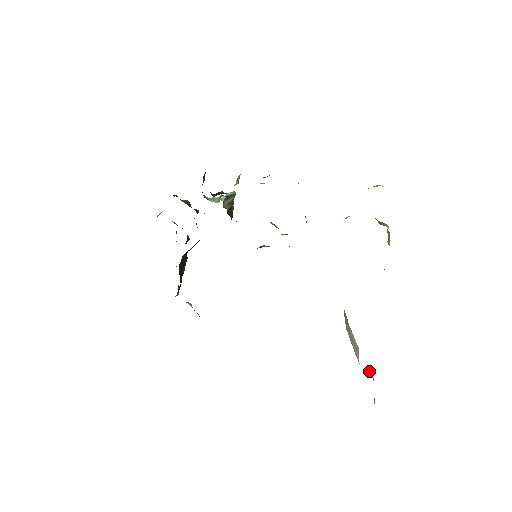
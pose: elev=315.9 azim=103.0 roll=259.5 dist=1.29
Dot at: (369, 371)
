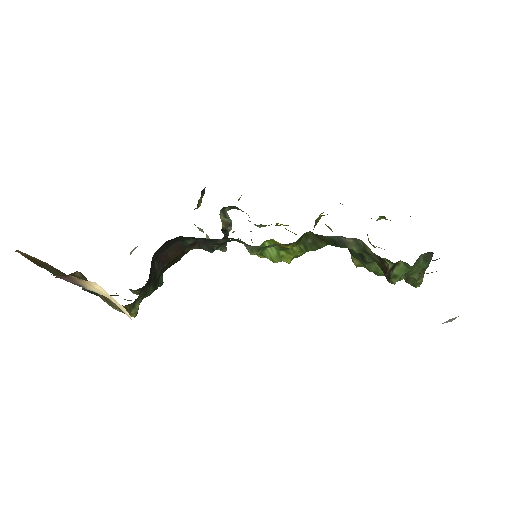
Dot at: occluded
